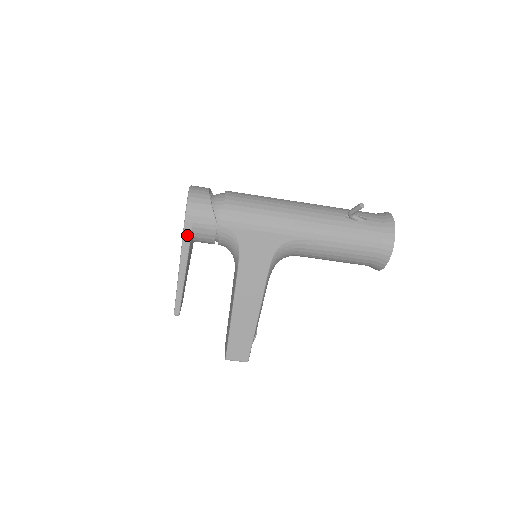
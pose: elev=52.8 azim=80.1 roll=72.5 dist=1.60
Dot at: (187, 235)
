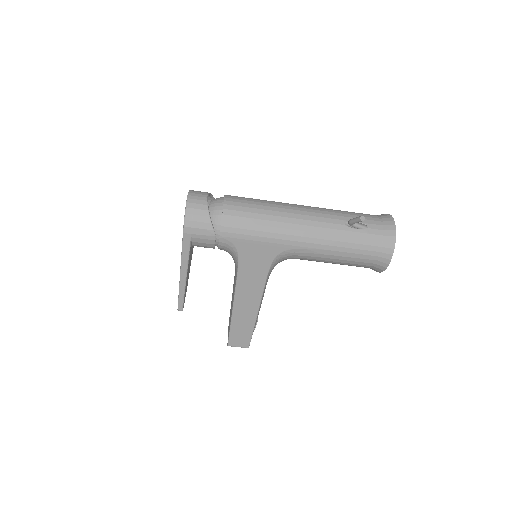
Dot at: (186, 244)
